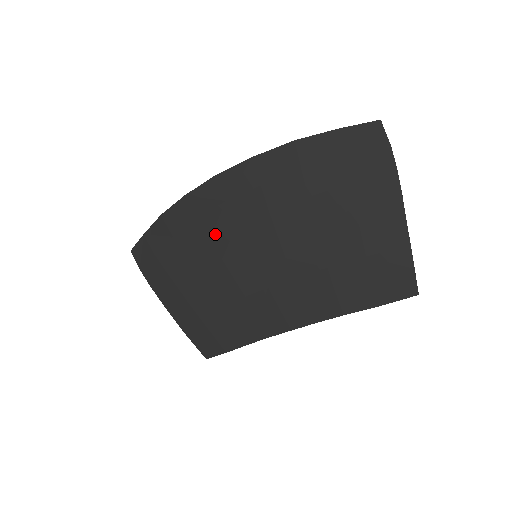
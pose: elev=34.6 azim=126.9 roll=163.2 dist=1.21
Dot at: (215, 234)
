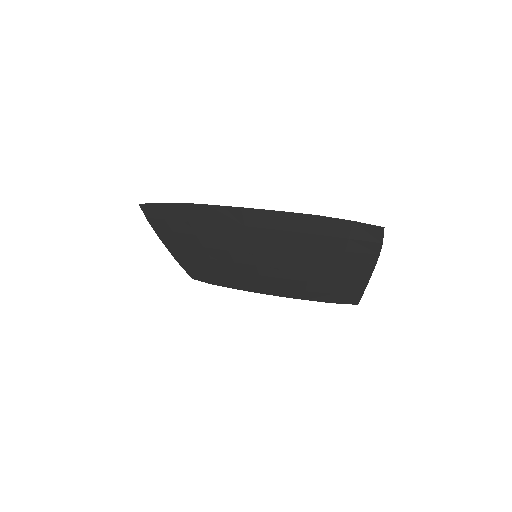
Dot at: (228, 237)
